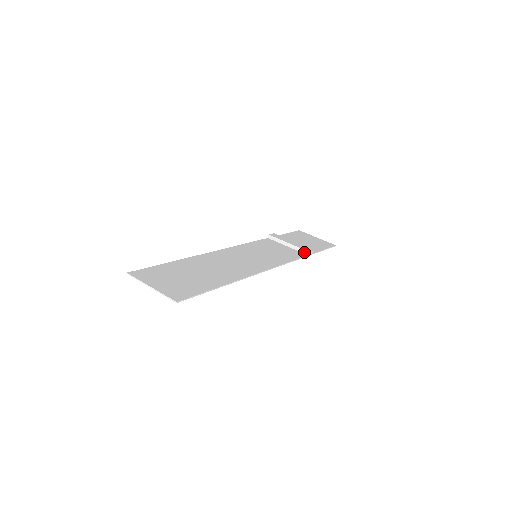
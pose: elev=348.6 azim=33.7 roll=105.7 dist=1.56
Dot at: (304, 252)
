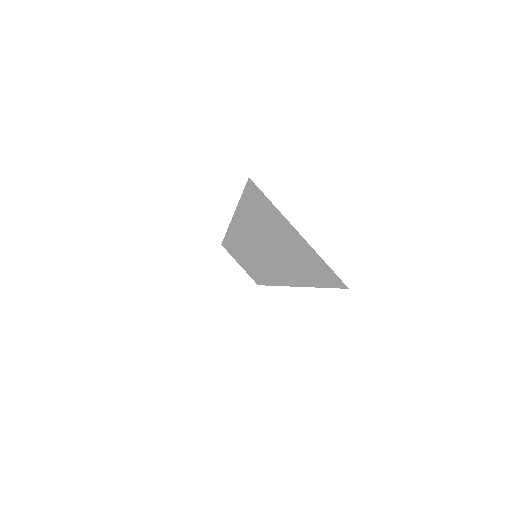
Dot at: occluded
